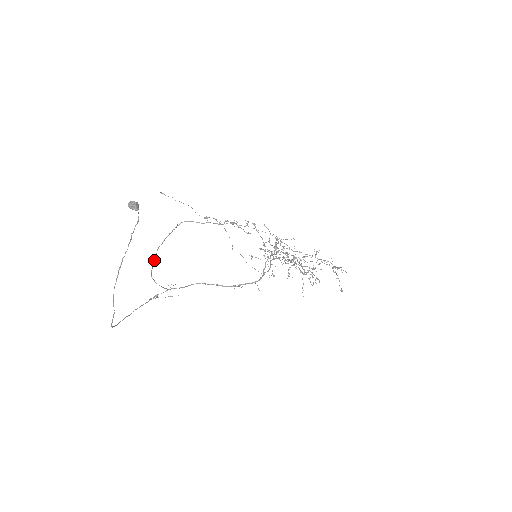
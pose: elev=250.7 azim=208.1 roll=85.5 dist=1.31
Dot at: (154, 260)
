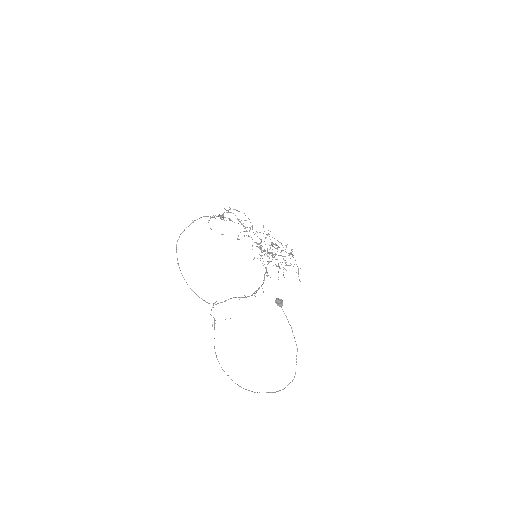
Dot at: (177, 259)
